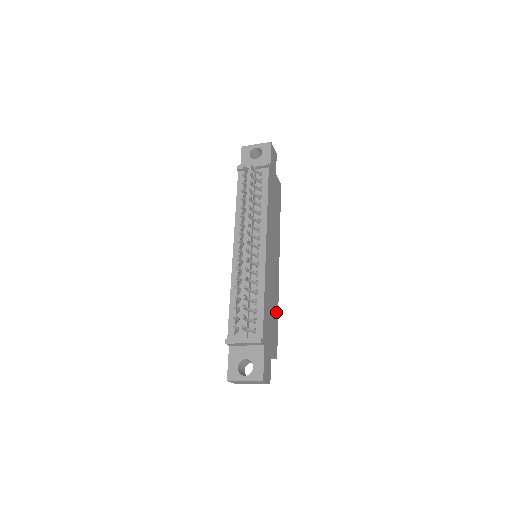
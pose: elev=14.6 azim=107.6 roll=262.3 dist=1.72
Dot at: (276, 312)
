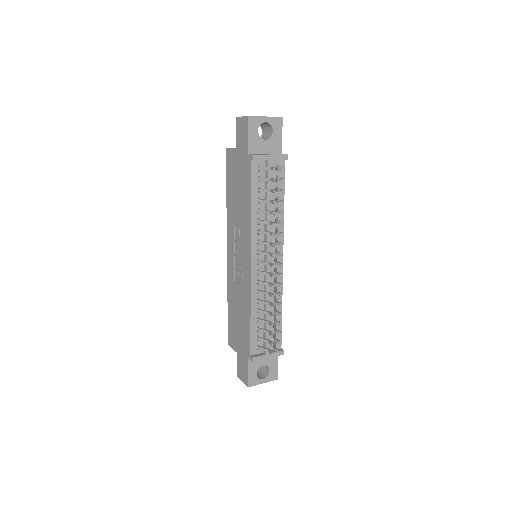
Dot at: occluded
